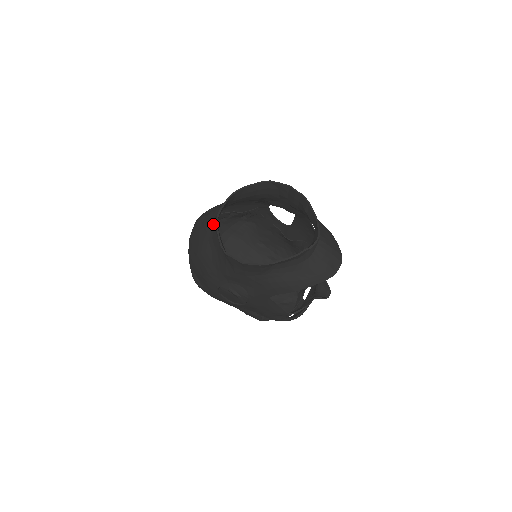
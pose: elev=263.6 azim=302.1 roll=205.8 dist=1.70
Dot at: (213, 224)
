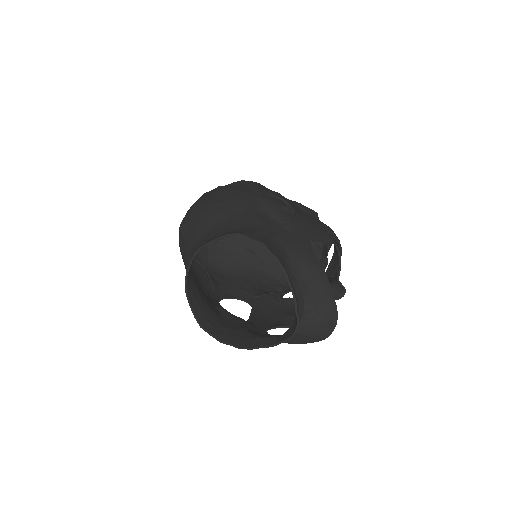
Dot at: occluded
